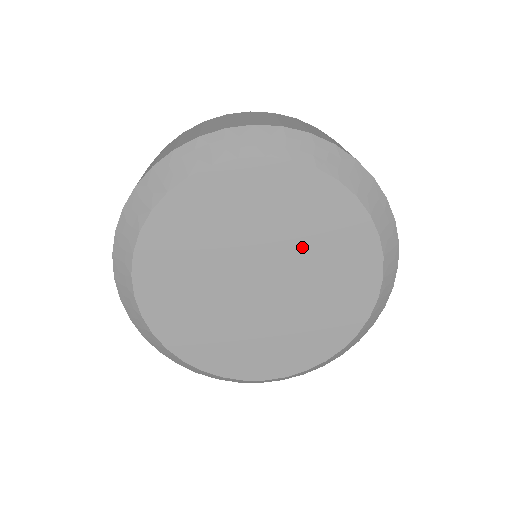
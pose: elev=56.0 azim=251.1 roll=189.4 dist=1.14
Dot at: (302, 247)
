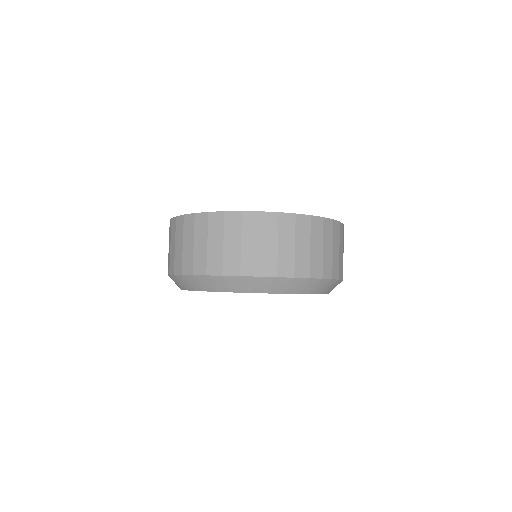
Dot at: occluded
